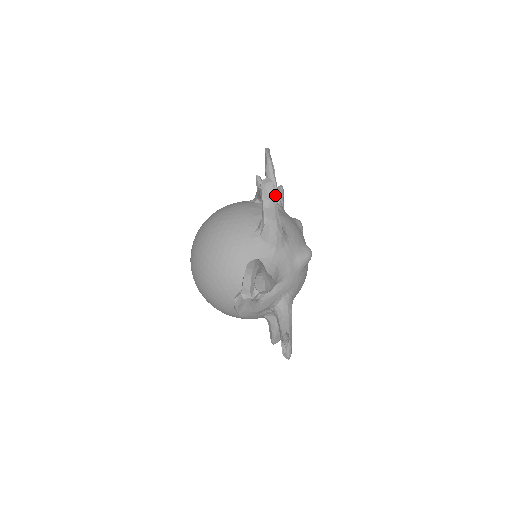
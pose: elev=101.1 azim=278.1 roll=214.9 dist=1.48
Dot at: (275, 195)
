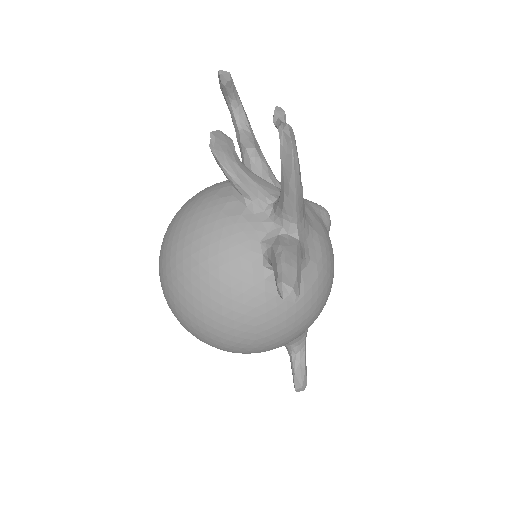
Dot at: occluded
